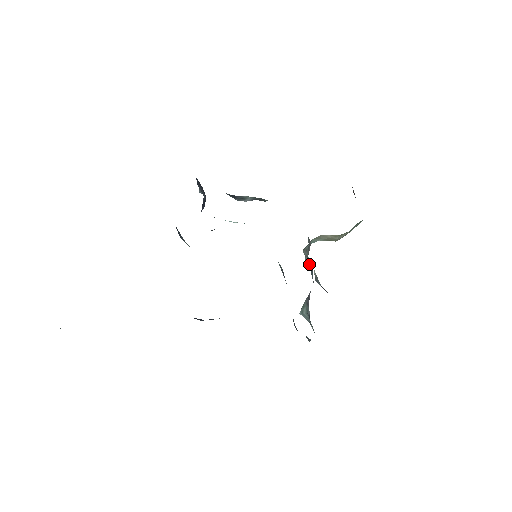
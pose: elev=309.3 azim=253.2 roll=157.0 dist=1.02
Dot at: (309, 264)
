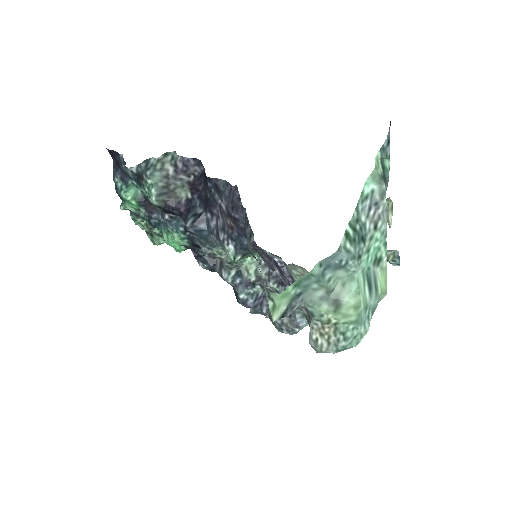
Dot at: occluded
